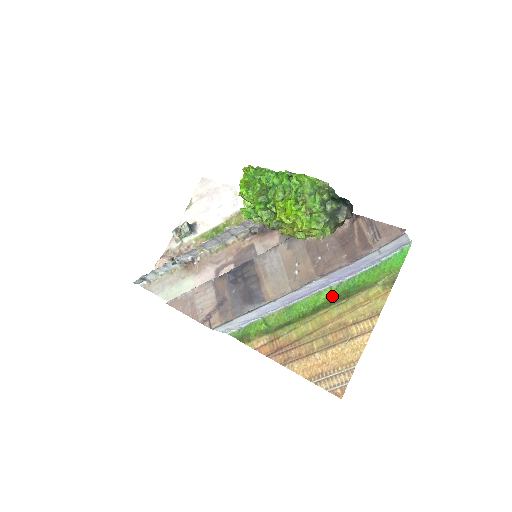
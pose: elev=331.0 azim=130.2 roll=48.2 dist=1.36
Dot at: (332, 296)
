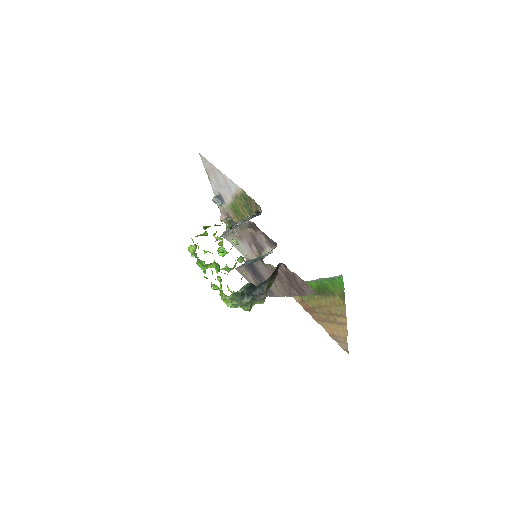
Dot at: (318, 286)
